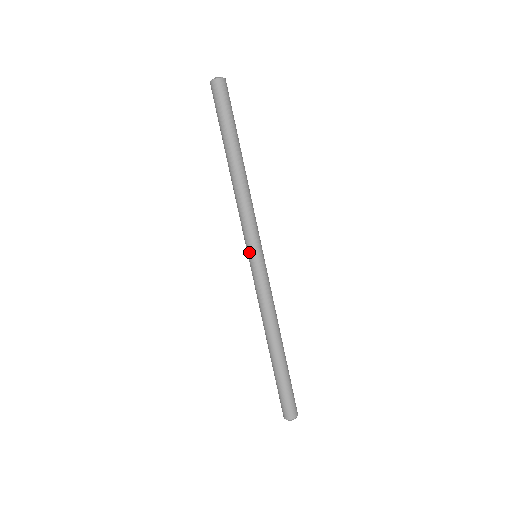
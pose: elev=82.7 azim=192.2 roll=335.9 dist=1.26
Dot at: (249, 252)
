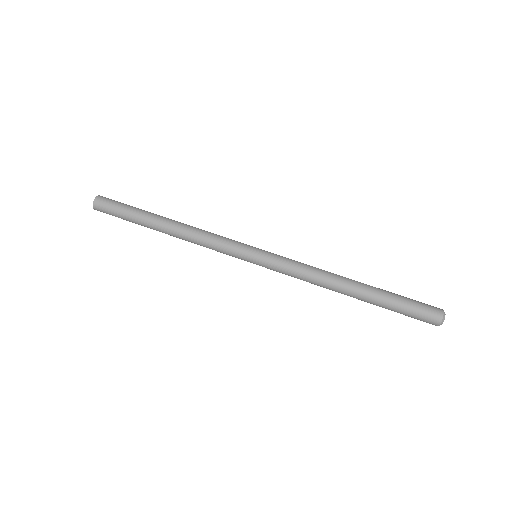
Dot at: (248, 254)
